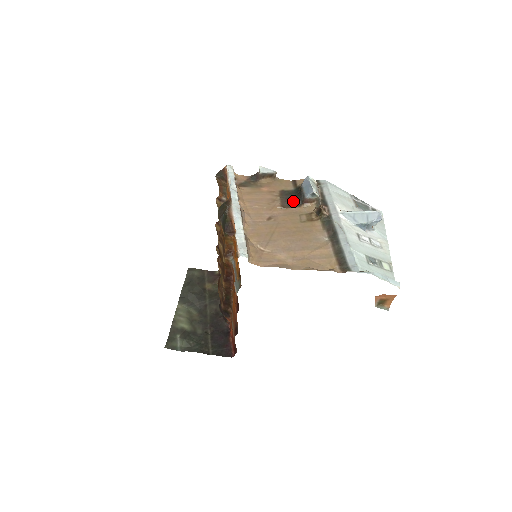
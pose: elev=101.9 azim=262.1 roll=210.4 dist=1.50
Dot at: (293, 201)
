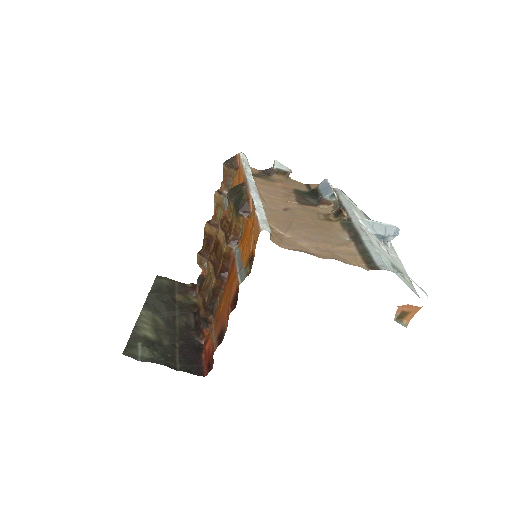
Dot at: (309, 200)
